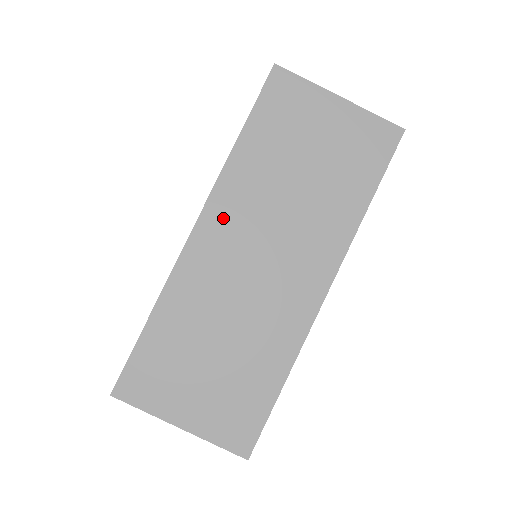
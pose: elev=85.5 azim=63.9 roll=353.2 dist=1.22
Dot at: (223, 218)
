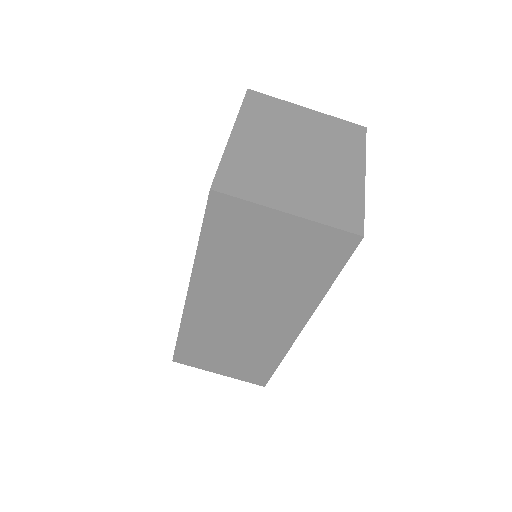
Dot at: (206, 294)
